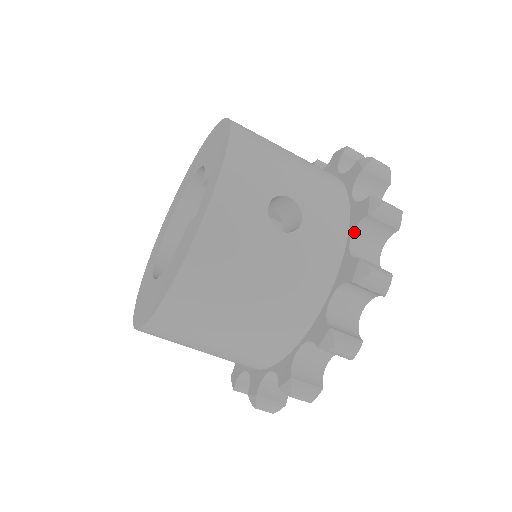
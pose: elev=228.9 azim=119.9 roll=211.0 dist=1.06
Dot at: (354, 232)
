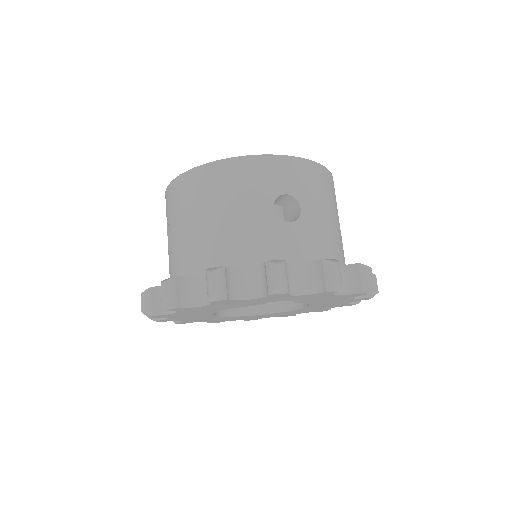
Dot at: (305, 264)
